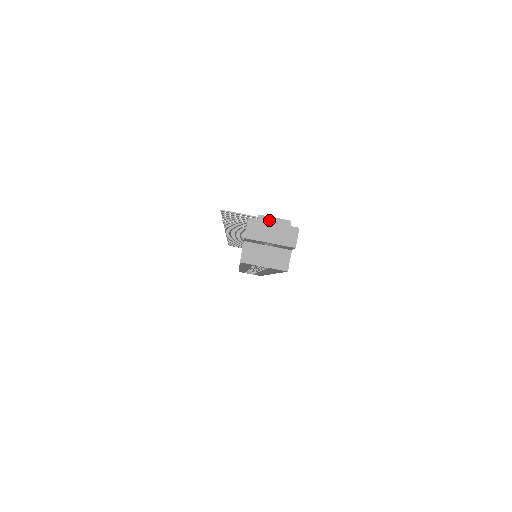
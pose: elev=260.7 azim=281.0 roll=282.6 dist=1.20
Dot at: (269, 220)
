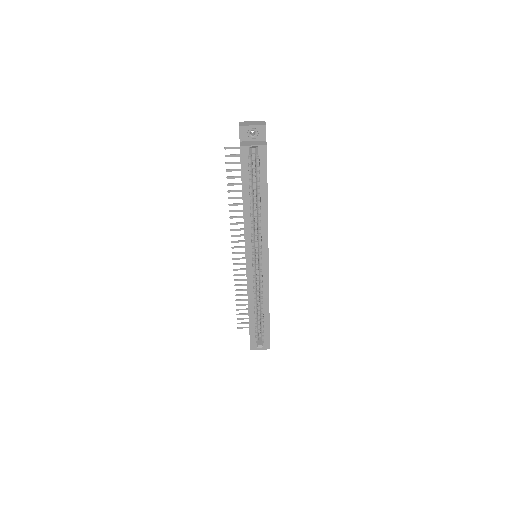
Dot at: (249, 122)
